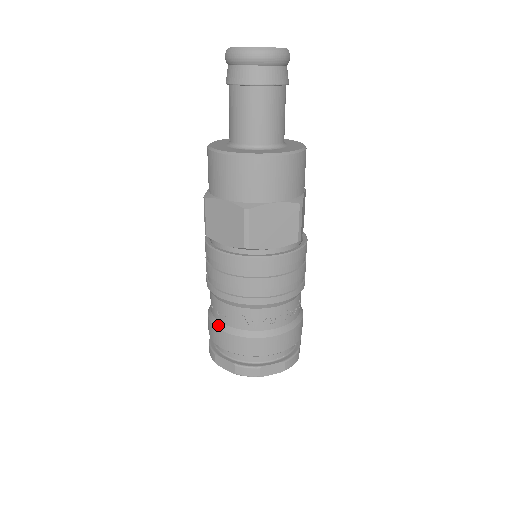
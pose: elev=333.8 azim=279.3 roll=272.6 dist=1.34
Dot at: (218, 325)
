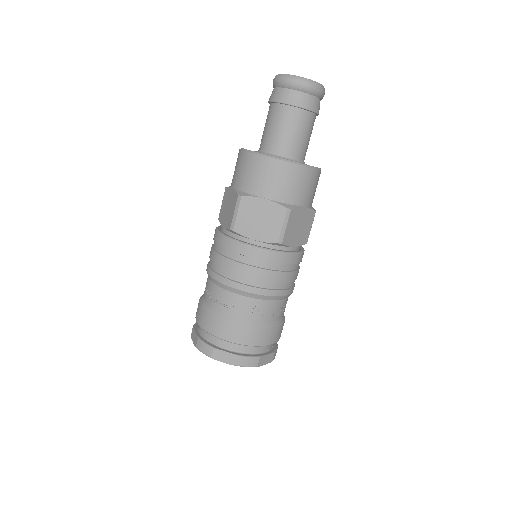
Dot at: (226, 318)
